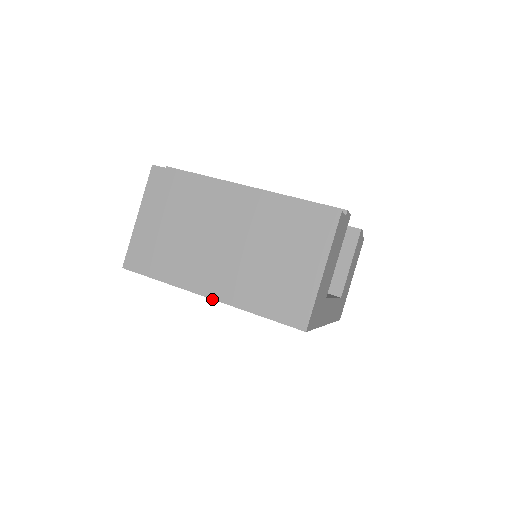
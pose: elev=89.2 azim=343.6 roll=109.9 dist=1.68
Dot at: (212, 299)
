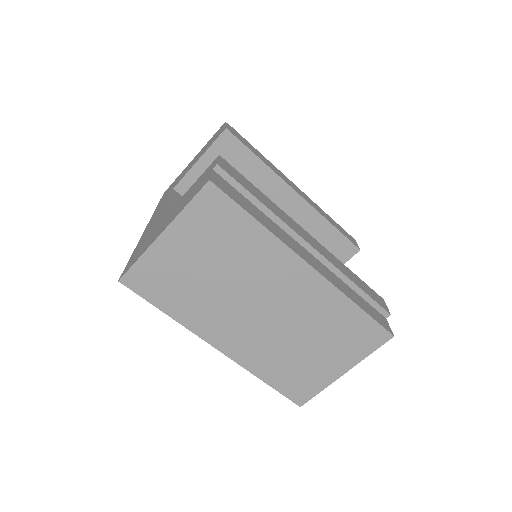
Dot at: occluded
